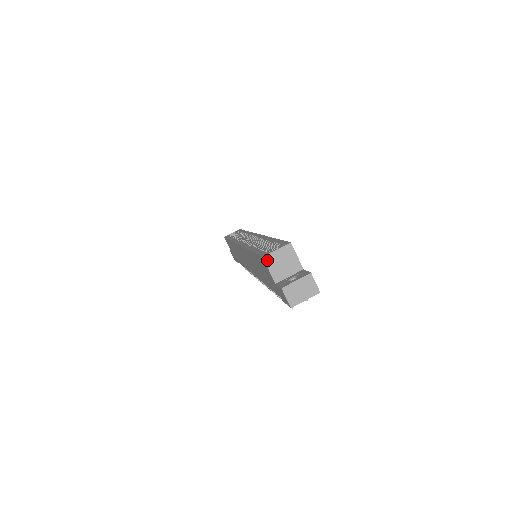
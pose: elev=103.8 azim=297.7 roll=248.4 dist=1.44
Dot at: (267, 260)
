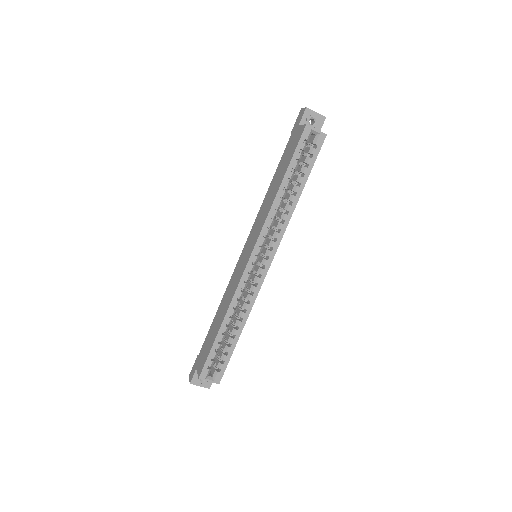
Dot at: (200, 377)
